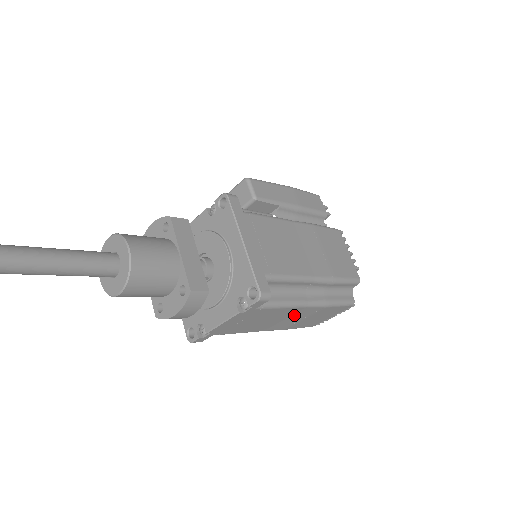
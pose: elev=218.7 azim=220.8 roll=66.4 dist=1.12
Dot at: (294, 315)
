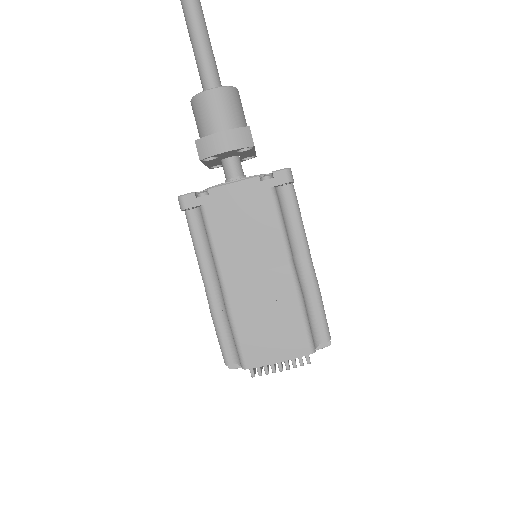
Dot at: (269, 274)
